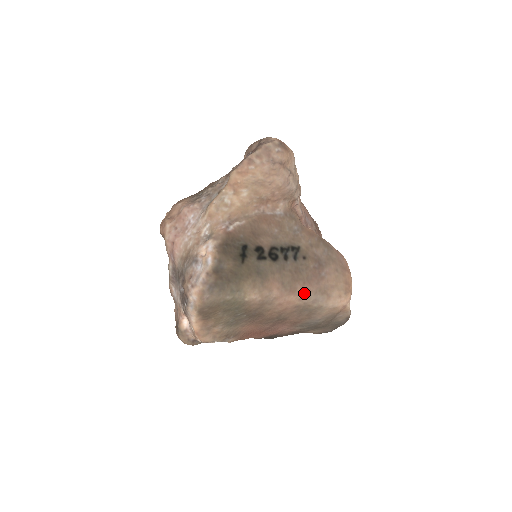
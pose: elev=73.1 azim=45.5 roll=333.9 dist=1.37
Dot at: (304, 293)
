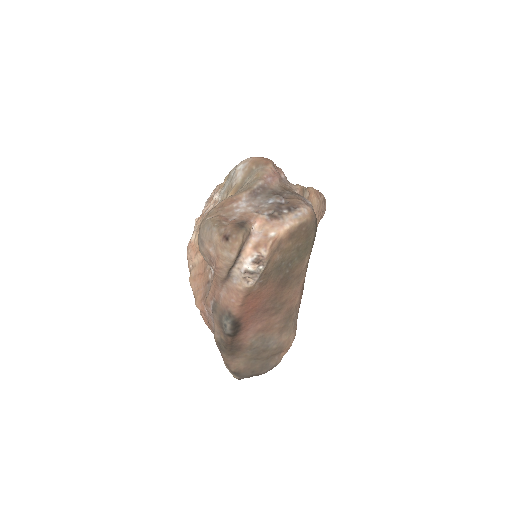
Dot at: (299, 304)
